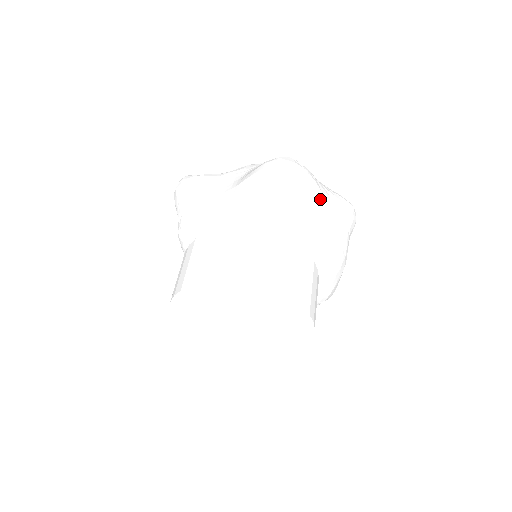
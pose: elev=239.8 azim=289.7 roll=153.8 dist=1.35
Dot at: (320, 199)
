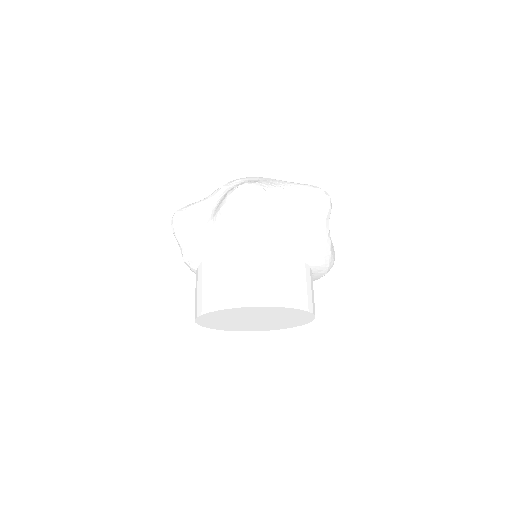
Dot at: (285, 207)
